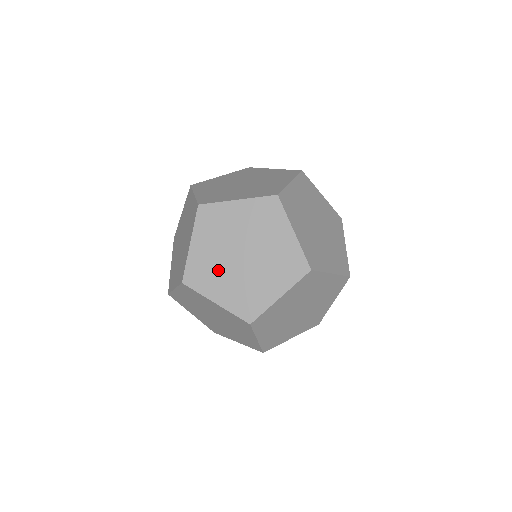
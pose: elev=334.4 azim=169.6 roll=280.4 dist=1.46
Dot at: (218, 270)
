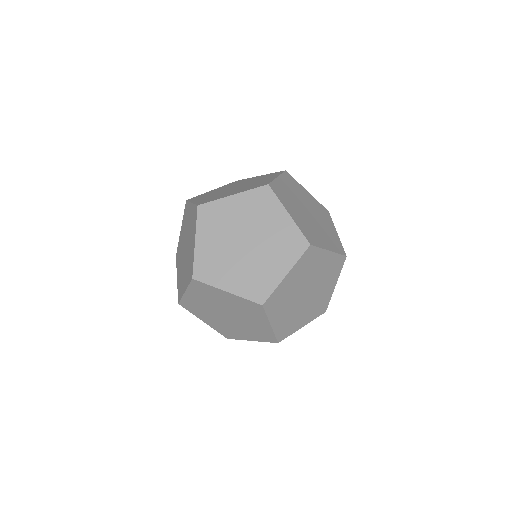
Dot at: (296, 315)
